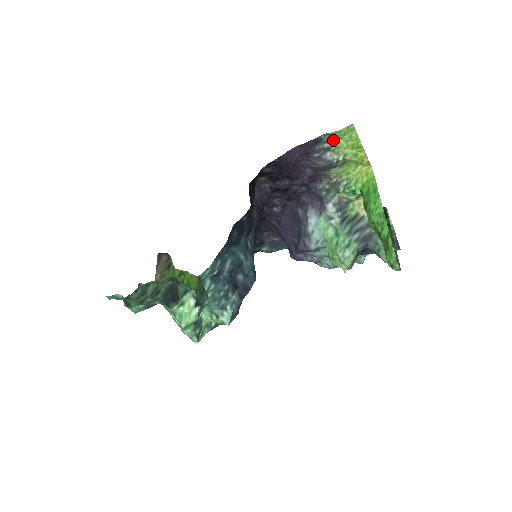
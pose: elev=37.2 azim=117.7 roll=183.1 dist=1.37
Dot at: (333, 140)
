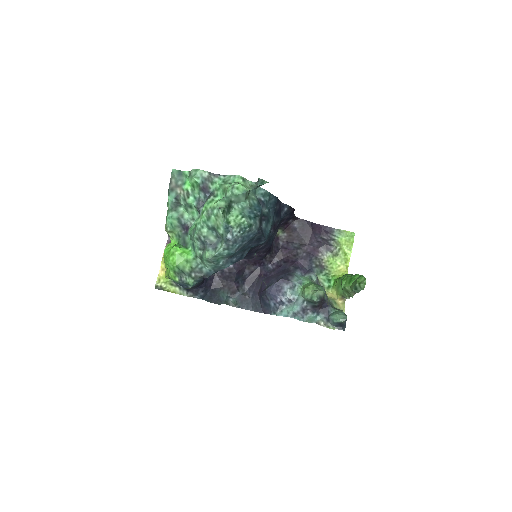
Dot at: (339, 236)
